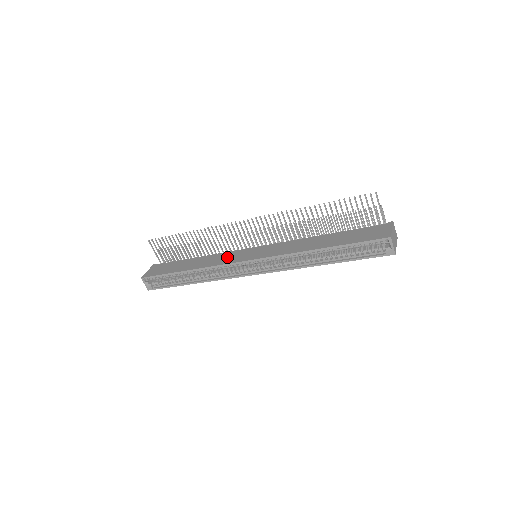
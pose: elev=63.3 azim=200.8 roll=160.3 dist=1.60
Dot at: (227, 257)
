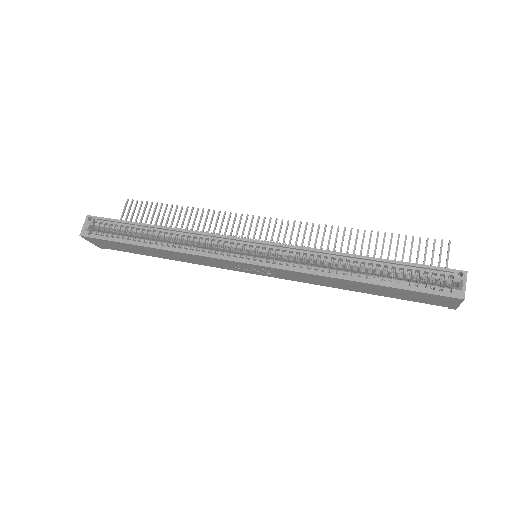
Dot at: occluded
